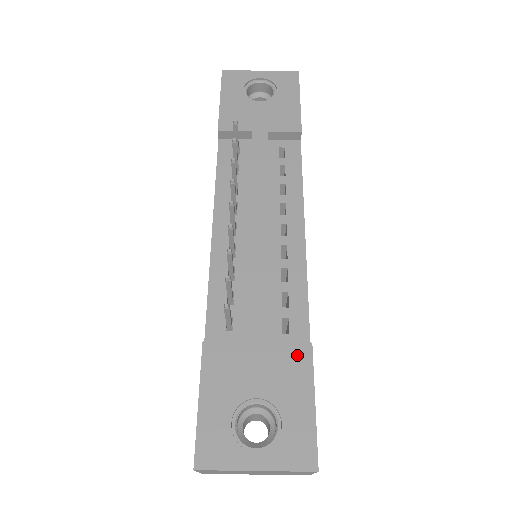
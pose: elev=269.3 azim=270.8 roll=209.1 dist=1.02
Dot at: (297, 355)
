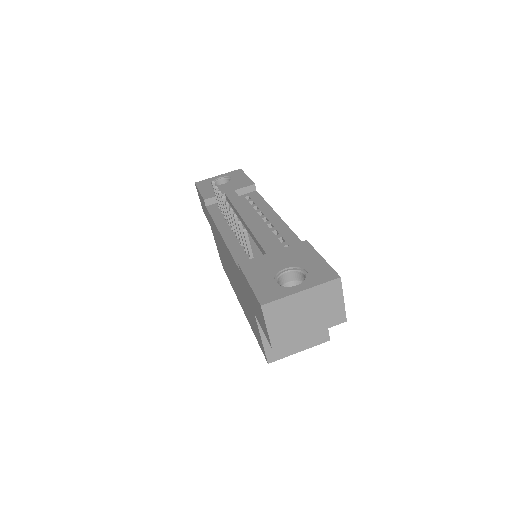
Dot at: (300, 247)
